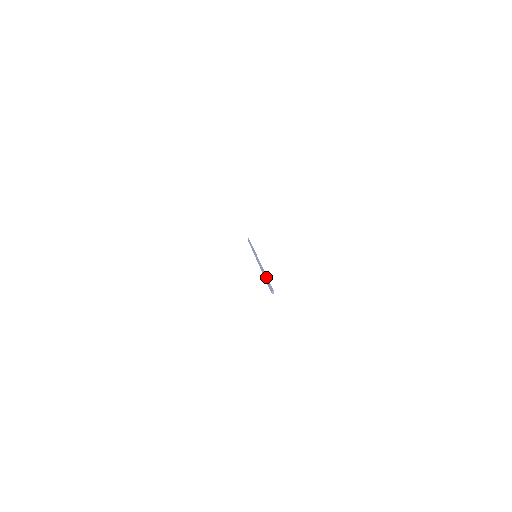
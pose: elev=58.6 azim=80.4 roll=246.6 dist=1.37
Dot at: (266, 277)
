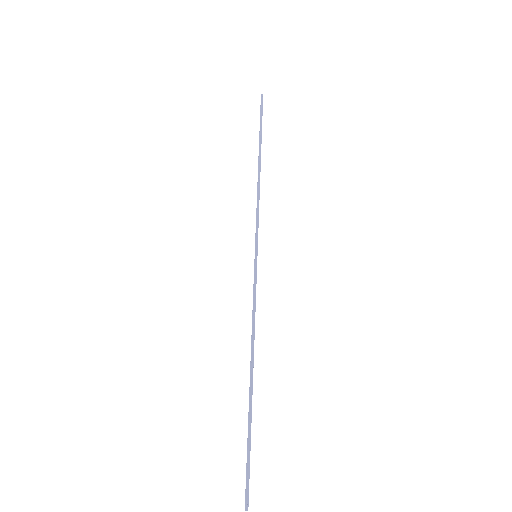
Dot at: (250, 425)
